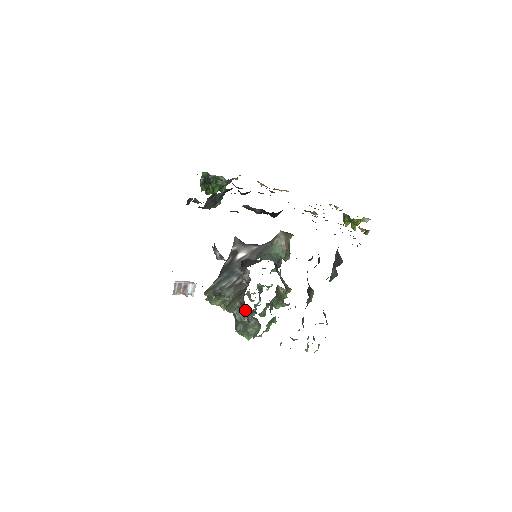
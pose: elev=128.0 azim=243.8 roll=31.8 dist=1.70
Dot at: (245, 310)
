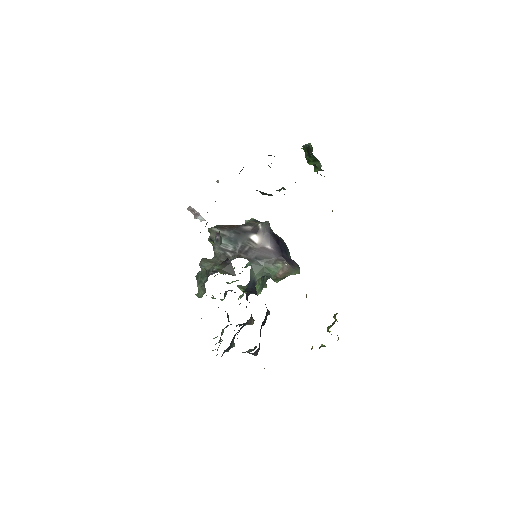
Dot at: occluded
